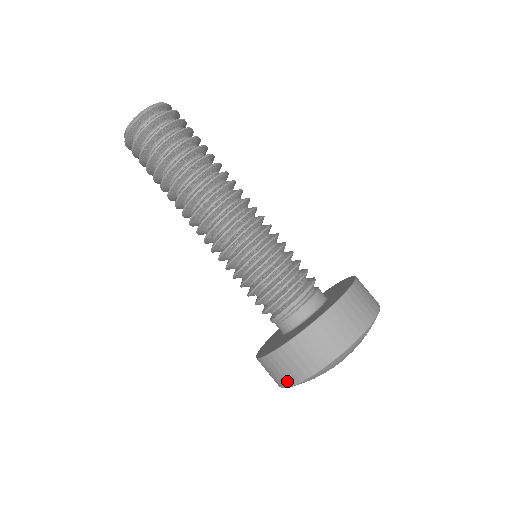
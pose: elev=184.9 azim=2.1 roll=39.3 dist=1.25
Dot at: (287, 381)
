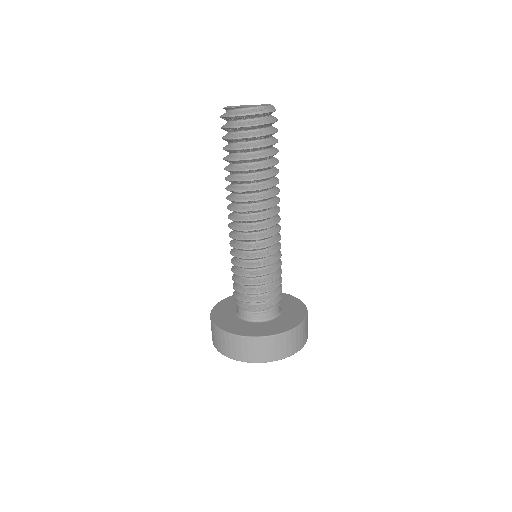
Dot at: (262, 358)
